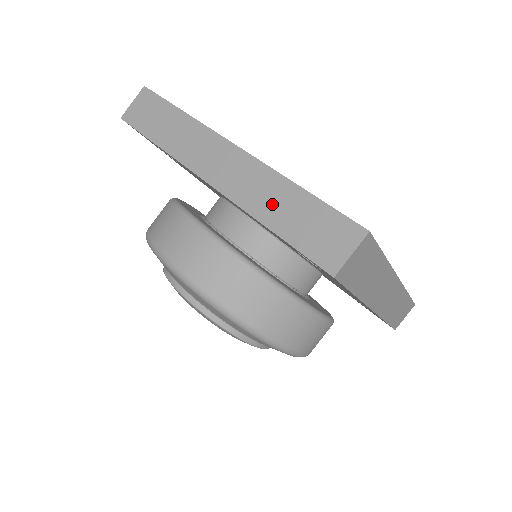
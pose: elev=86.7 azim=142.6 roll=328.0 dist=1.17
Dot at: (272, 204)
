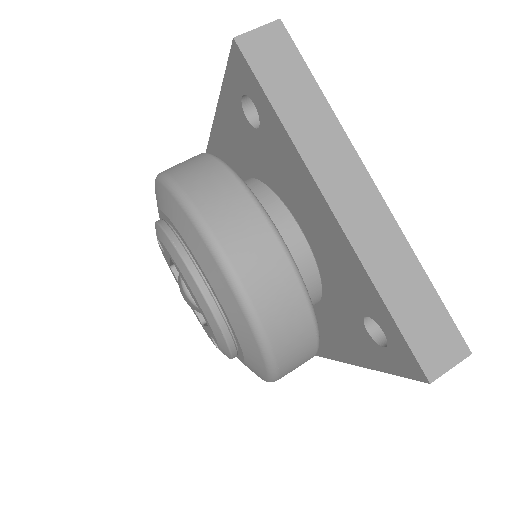
Dot at: (395, 277)
